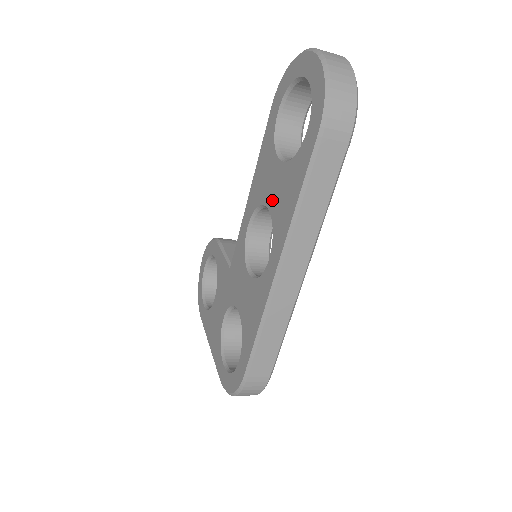
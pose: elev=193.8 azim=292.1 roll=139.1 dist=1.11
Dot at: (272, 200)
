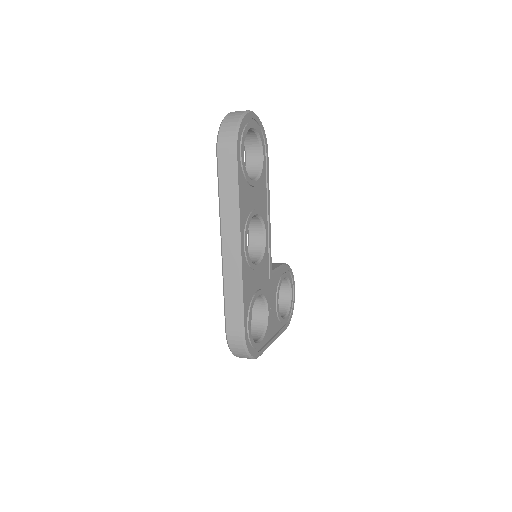
Dot at: occluded
